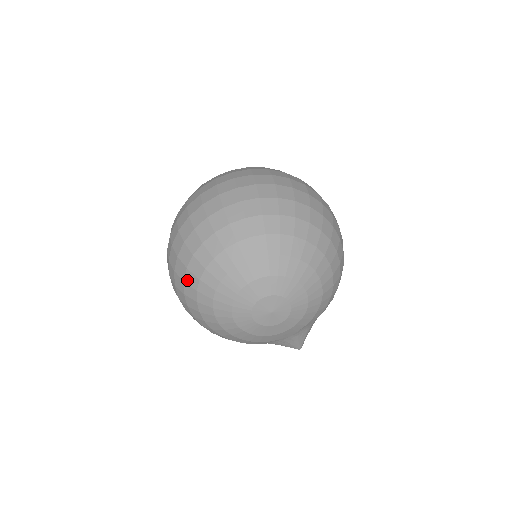
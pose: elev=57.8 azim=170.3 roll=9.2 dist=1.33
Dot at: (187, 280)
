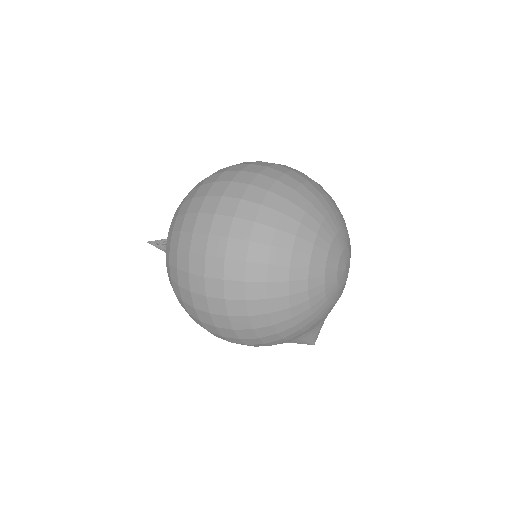
Dot at: (277, 242)
